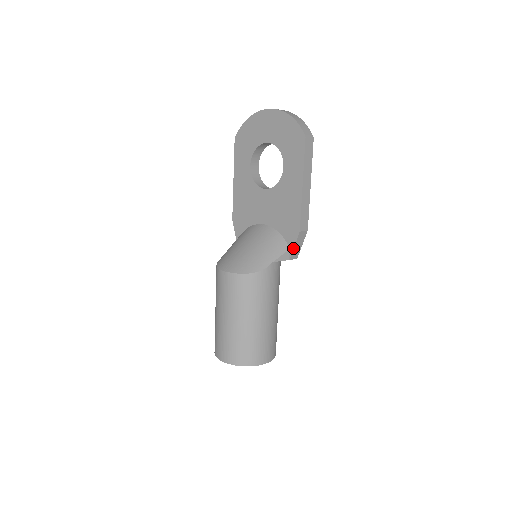
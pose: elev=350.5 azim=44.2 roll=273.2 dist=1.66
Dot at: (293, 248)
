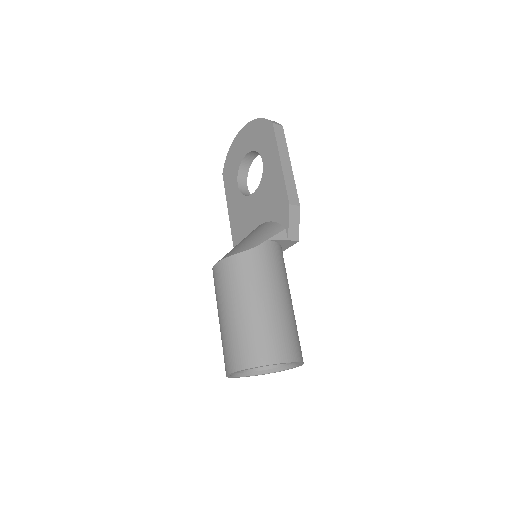
Dot at: (288, 225)
